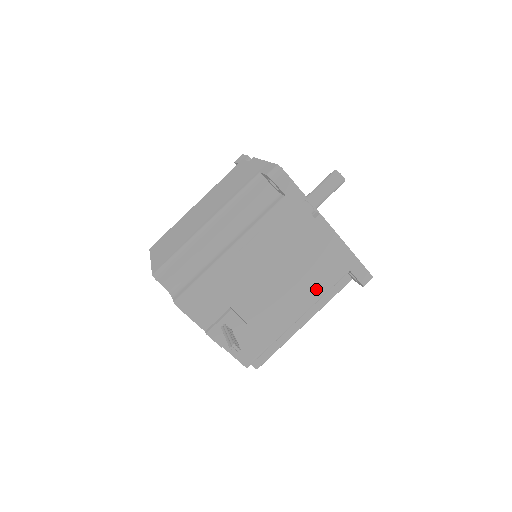
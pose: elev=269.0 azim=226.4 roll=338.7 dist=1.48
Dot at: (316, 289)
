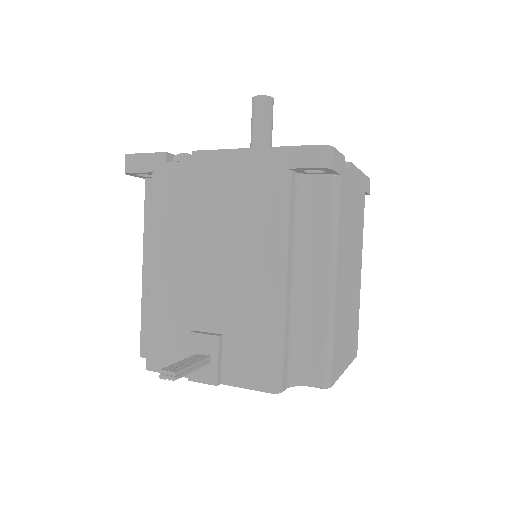
Dot at: (265, 228)
